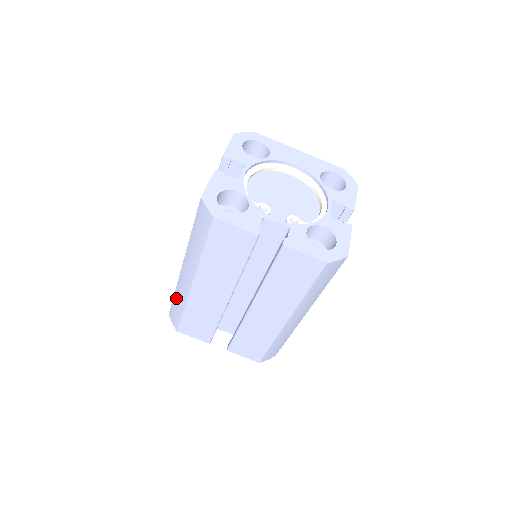
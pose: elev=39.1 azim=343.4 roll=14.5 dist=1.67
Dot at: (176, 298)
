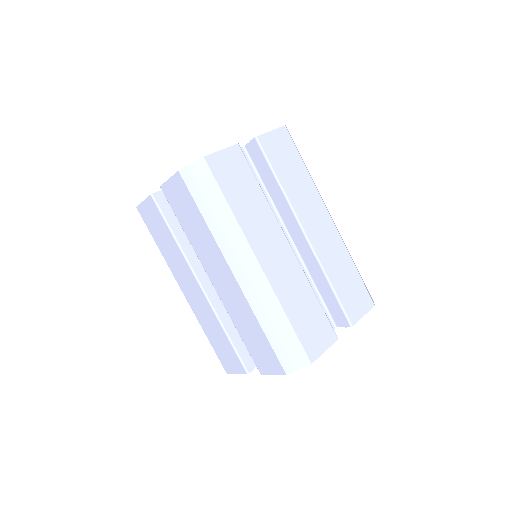
Dot at: occluded
